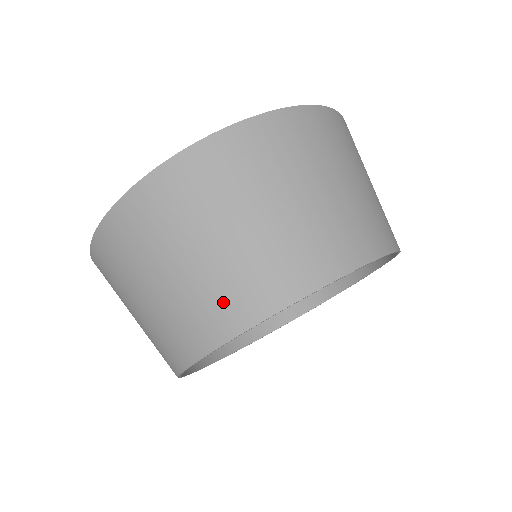
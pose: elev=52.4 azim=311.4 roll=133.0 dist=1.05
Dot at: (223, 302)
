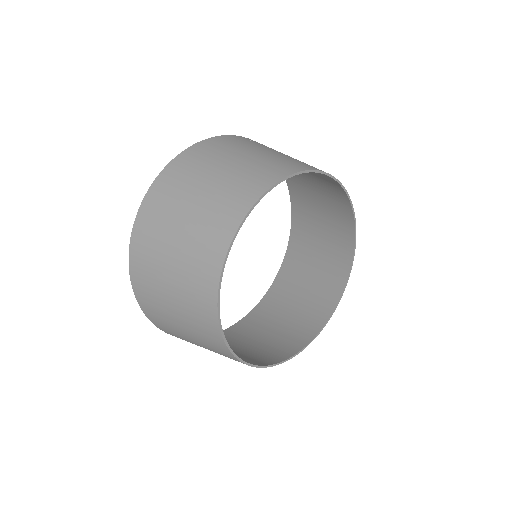
Dot at: (216, 224)
